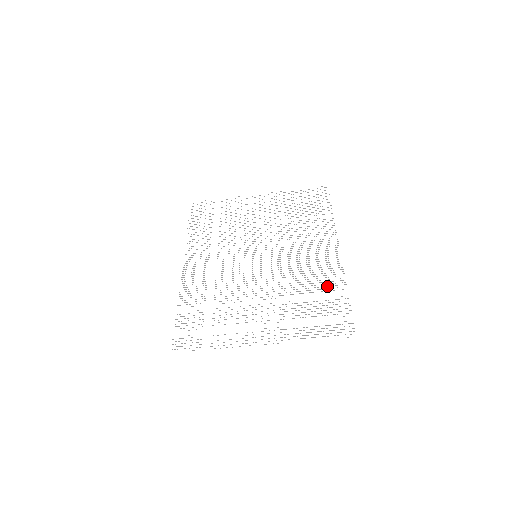
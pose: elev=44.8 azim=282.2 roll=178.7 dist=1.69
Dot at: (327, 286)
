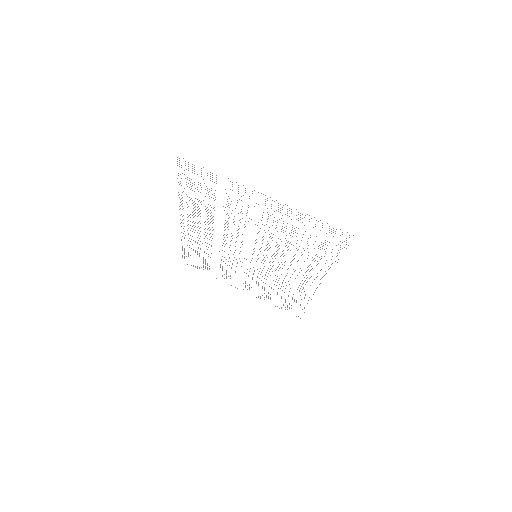
Dot at: occluded
